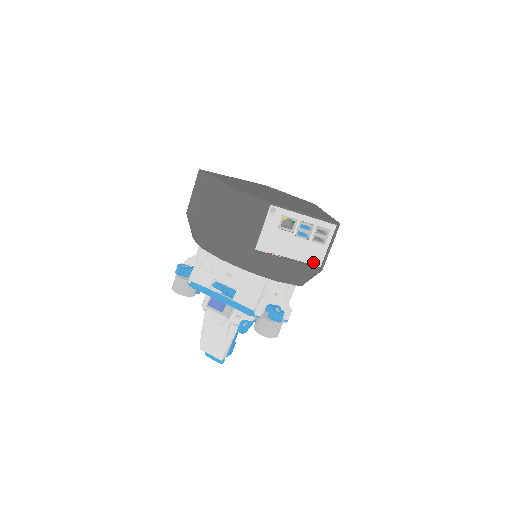
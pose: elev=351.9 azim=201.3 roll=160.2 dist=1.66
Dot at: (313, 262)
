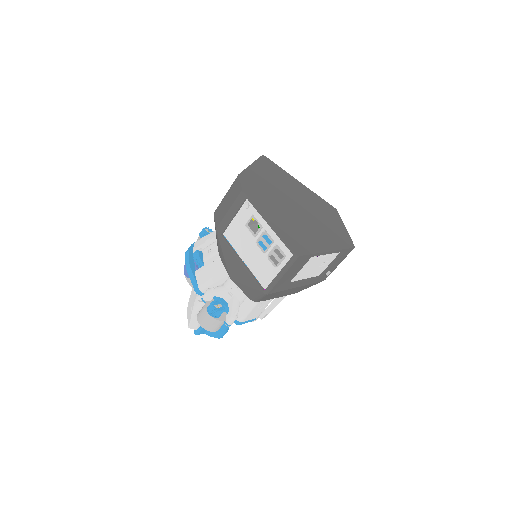
Dot at: (261, 279)
